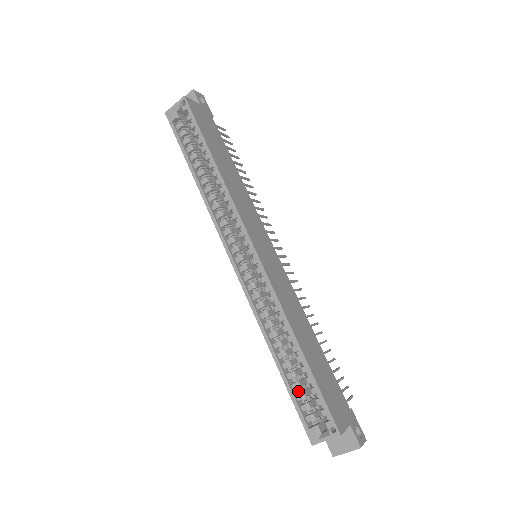
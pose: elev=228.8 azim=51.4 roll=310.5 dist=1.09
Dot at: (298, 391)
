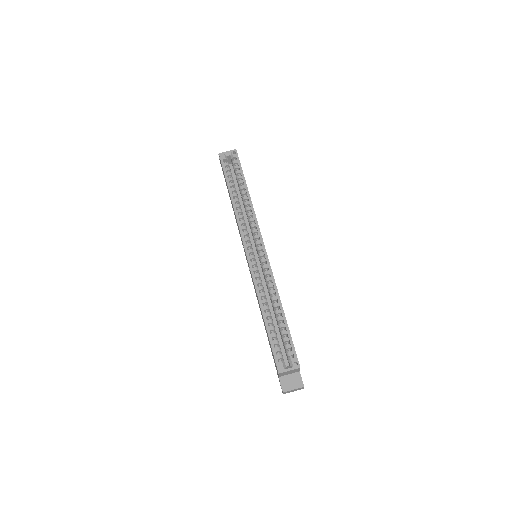
Dot at: (274, 339)
